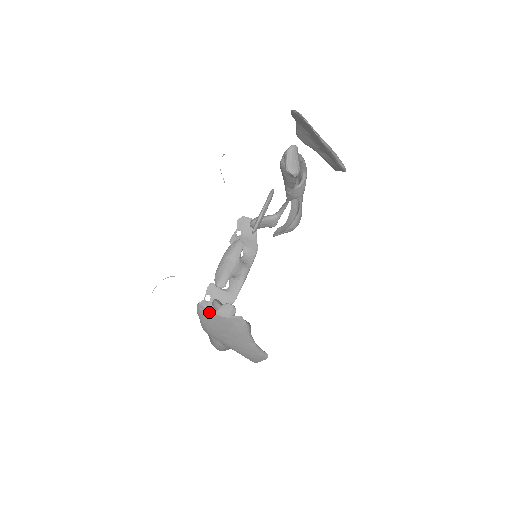
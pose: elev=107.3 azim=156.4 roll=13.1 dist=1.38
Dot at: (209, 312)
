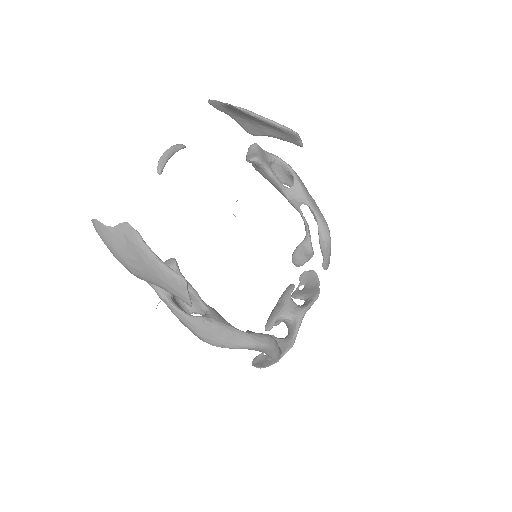
Dot at: (99, 224)
